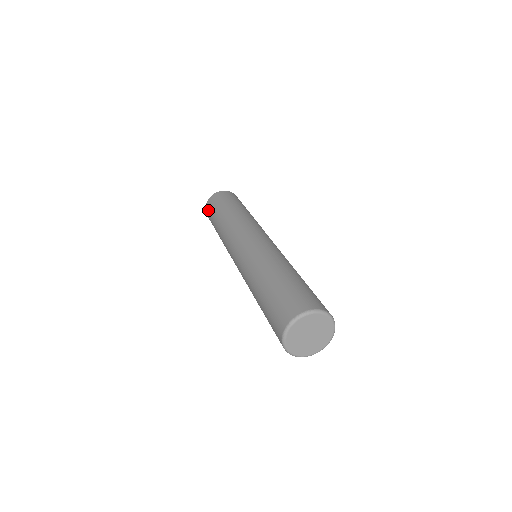
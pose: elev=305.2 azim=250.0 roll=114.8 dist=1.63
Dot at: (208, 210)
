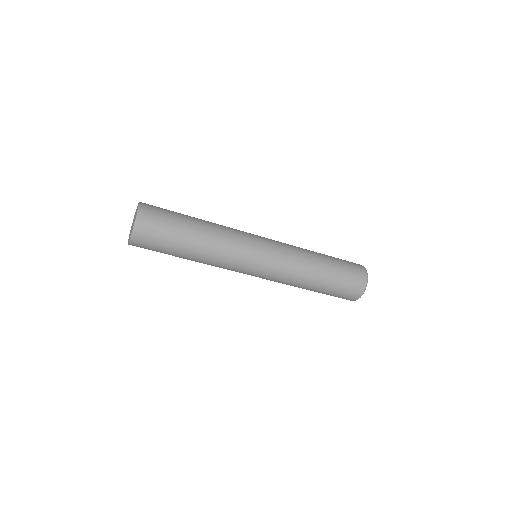
Dot at: (143, 247)
